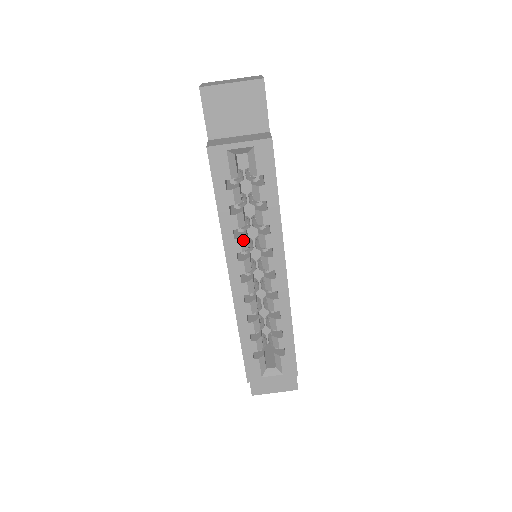
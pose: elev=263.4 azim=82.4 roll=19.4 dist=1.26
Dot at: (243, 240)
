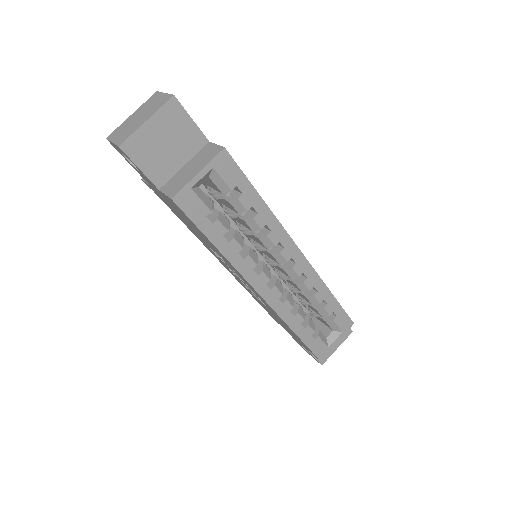
Dot at: (251, 254)
